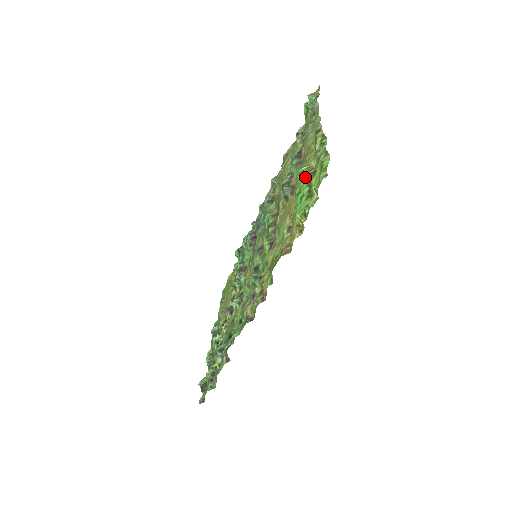
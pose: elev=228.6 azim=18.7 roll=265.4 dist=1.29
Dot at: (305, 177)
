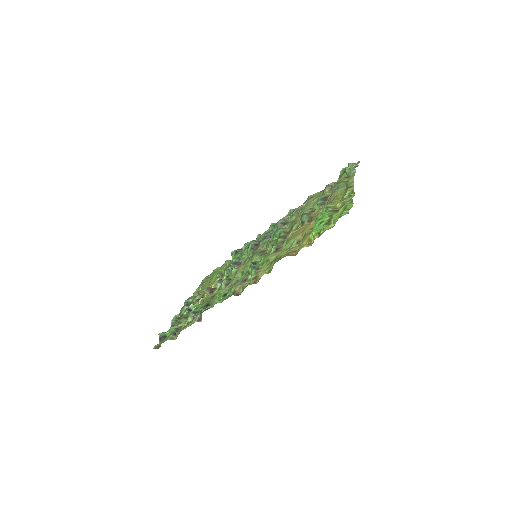
Dot at: (329, 211)
